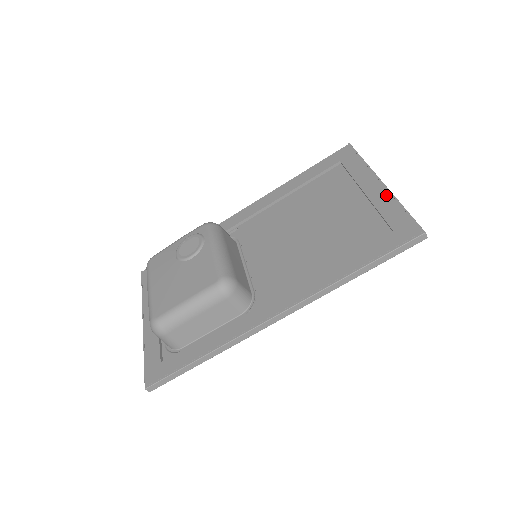
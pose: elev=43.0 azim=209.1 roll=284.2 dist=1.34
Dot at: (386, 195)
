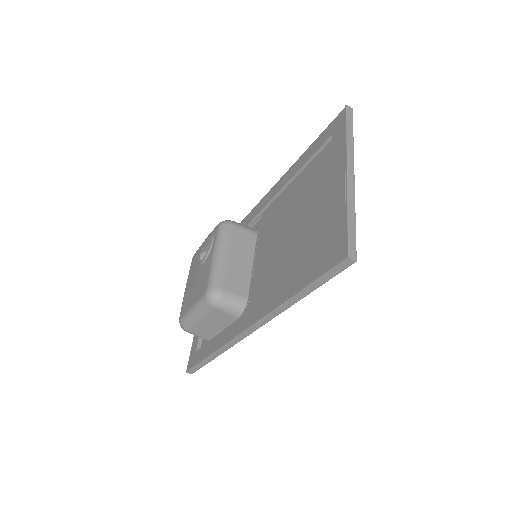
Dot at: (342, 193)
